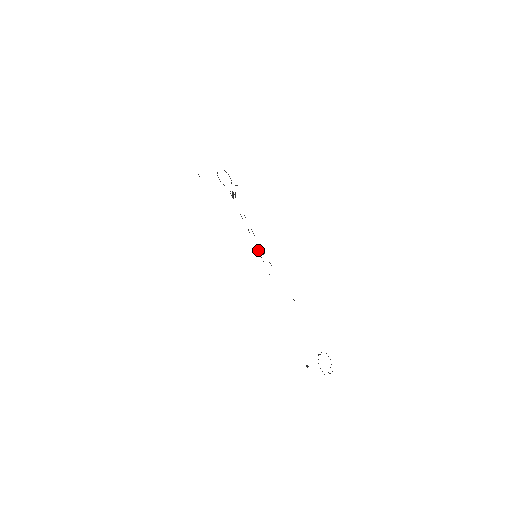
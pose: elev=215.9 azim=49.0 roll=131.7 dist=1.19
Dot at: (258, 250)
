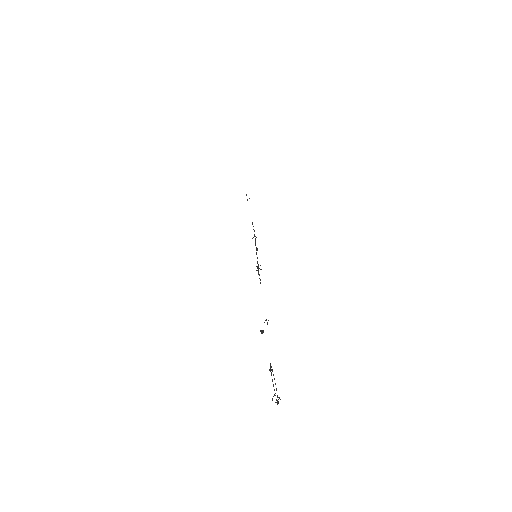
Dot at: (257, 263)
